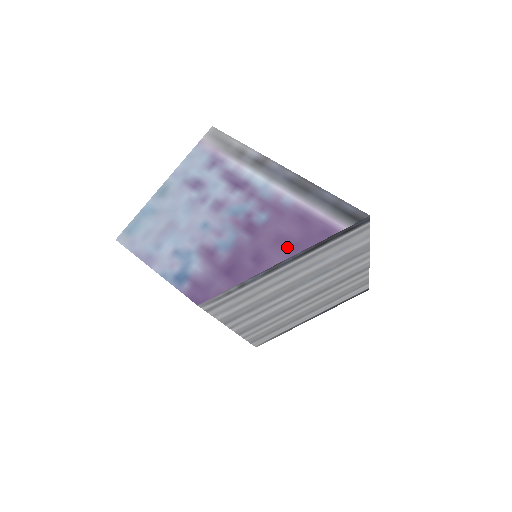
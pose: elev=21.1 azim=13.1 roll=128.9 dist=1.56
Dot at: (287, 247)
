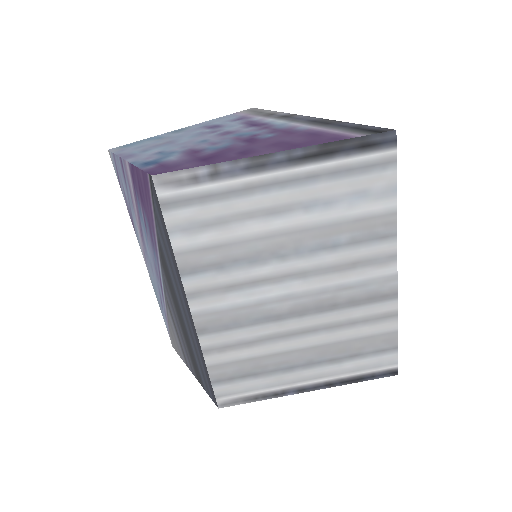
Dot at: (284, 146)
